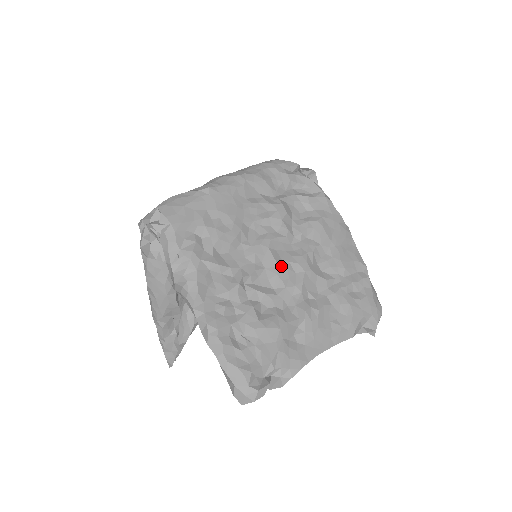
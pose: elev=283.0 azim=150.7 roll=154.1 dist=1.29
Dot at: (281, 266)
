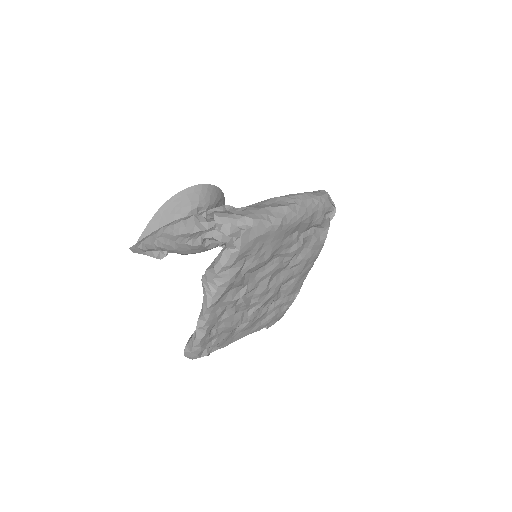
Dot at: (267, 289)
